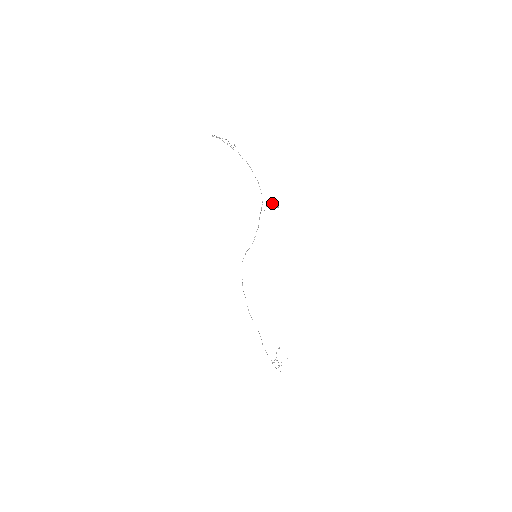
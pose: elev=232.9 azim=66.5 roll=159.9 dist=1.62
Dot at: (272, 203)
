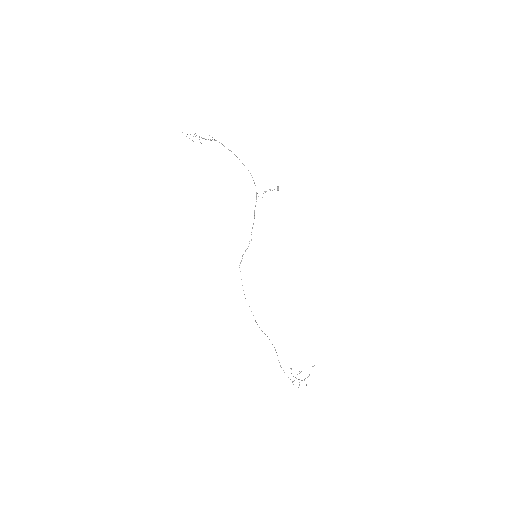
Dot at: (269, 189)
